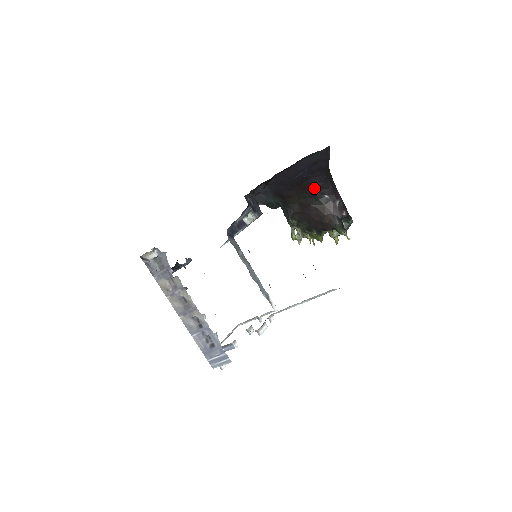
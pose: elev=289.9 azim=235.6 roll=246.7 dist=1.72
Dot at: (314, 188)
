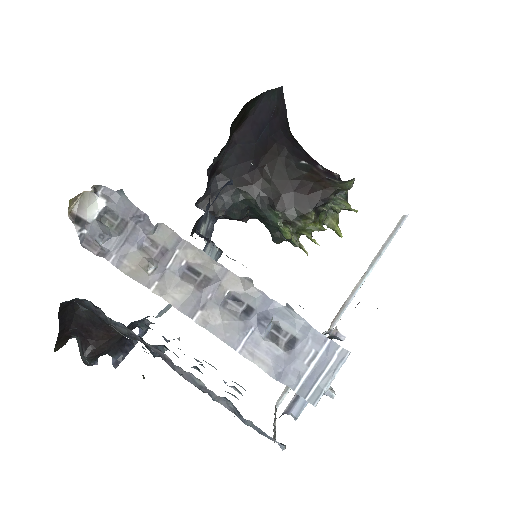
Dot at: (285, 154)
